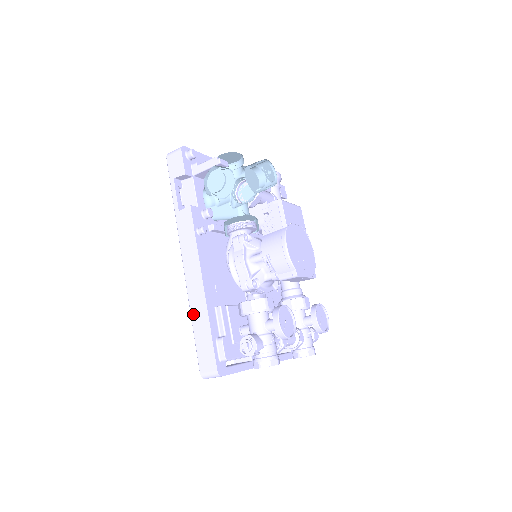
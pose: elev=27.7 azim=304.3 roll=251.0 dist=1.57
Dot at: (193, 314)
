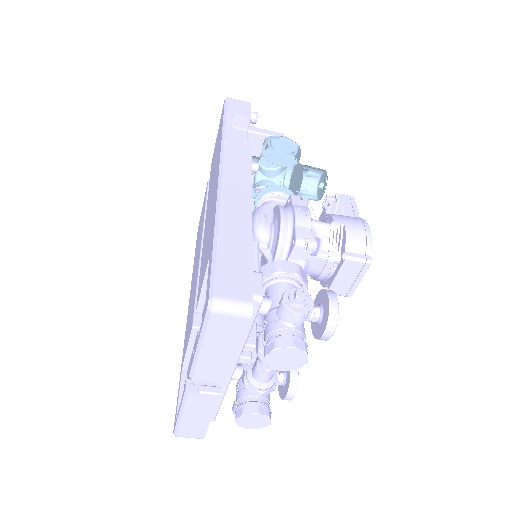
Dot at: (223, 224)
